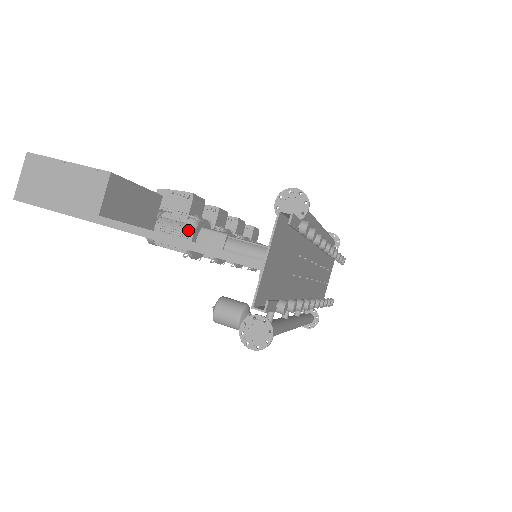
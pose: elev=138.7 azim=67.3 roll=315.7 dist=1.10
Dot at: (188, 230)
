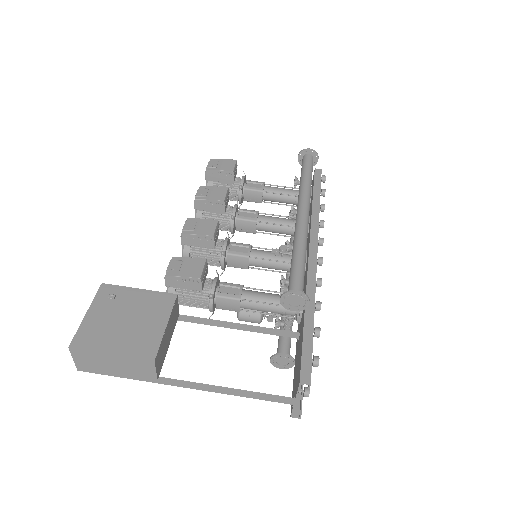
Dot at: (206, 302)
